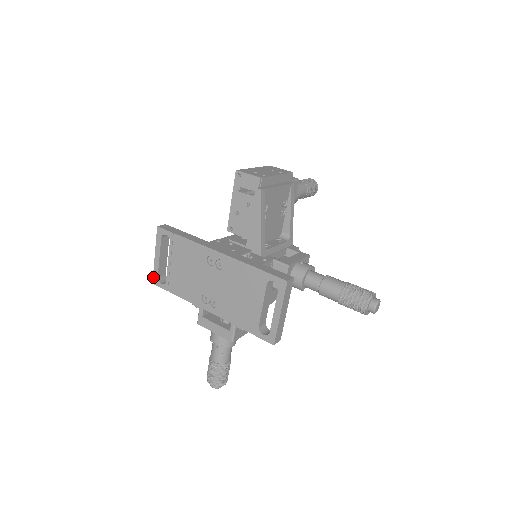
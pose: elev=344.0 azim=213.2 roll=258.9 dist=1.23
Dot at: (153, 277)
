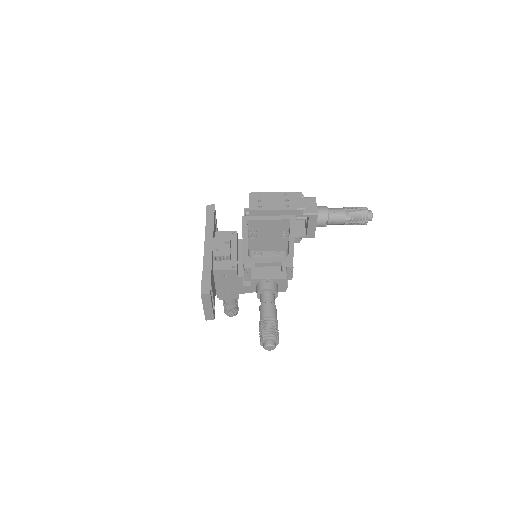
Dot at: occluded
